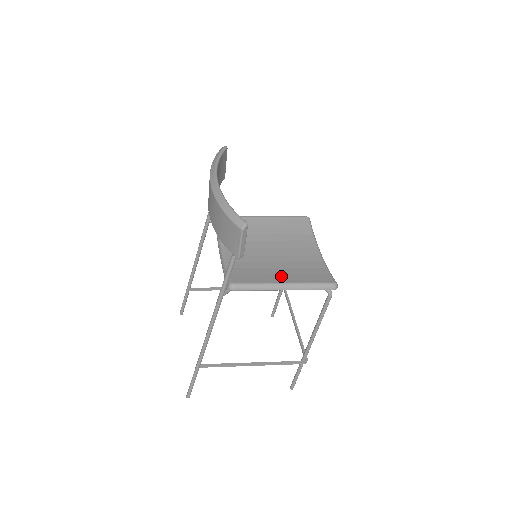
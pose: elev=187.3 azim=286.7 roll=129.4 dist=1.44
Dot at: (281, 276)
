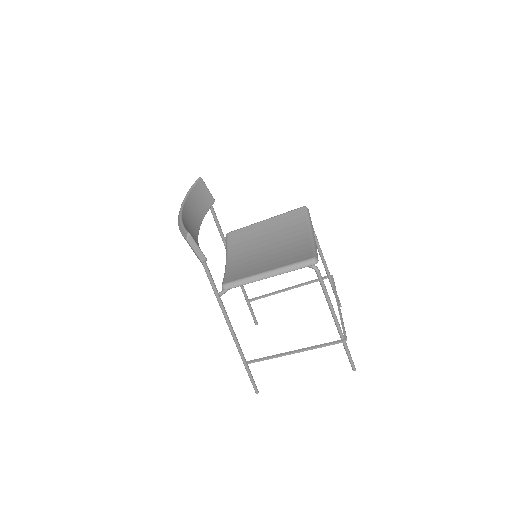
Dot at: (266, 266)
